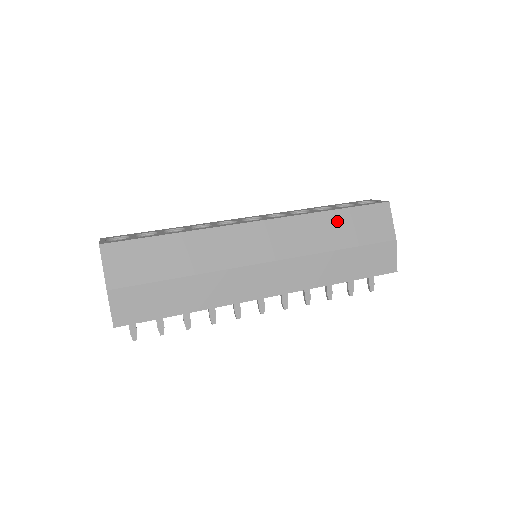
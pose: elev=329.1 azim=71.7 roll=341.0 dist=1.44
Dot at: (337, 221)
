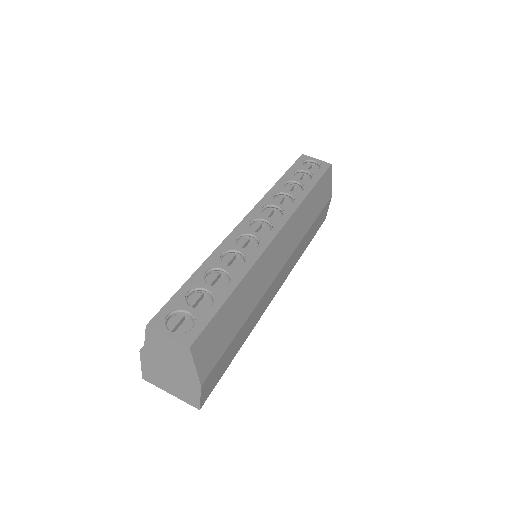
Dot at: (312, 200)
